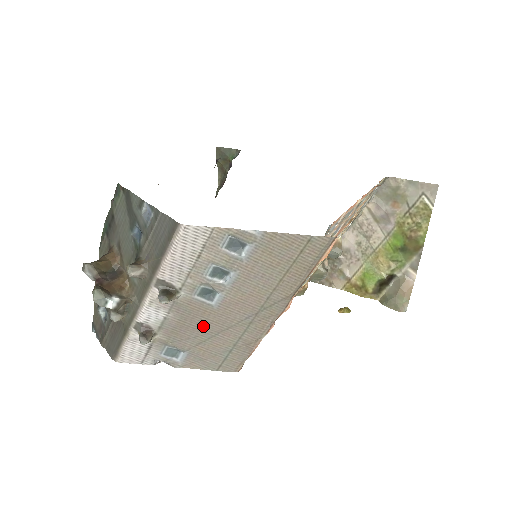
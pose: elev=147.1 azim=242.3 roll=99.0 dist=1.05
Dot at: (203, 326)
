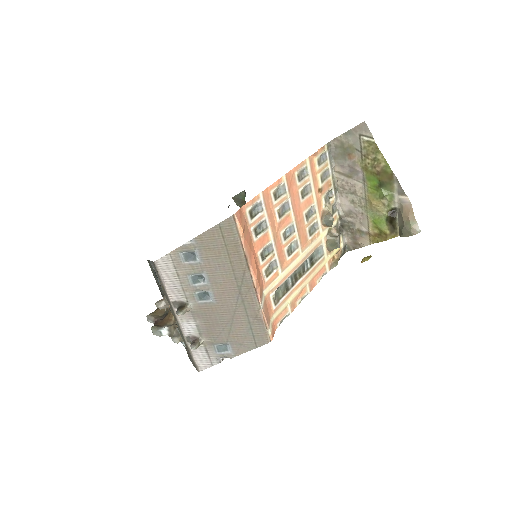
Dot at: (220, 319)
